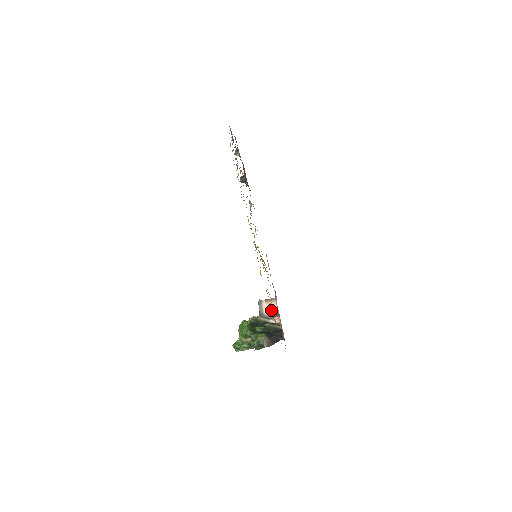
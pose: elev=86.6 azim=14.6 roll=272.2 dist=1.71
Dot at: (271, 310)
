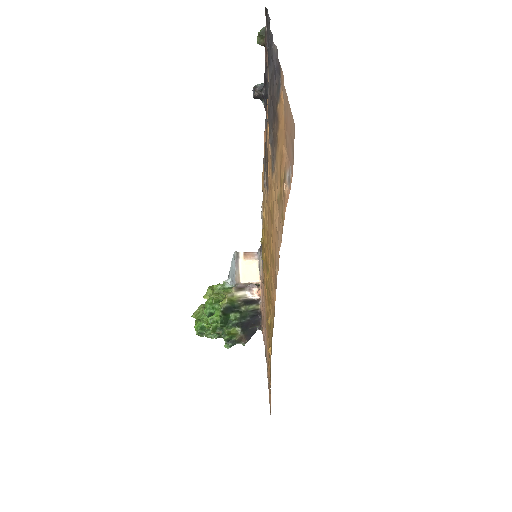
Dot at: (251, 278)
